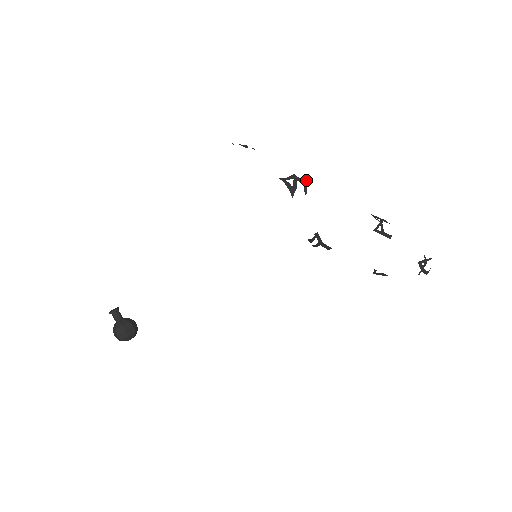
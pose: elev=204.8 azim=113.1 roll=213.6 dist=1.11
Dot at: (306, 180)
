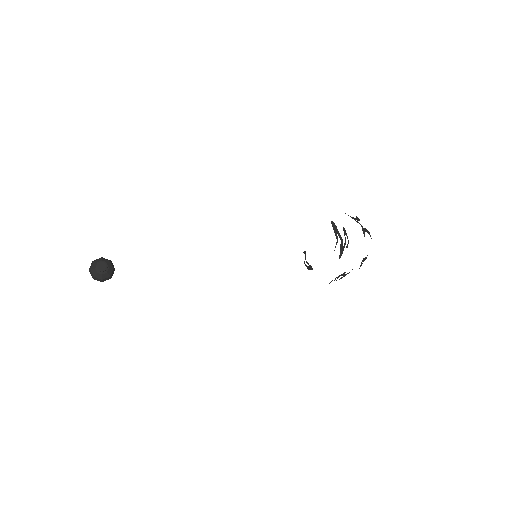
Dot at: occluded
